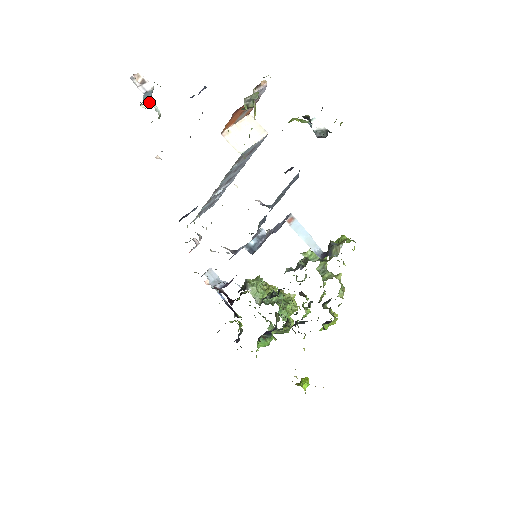
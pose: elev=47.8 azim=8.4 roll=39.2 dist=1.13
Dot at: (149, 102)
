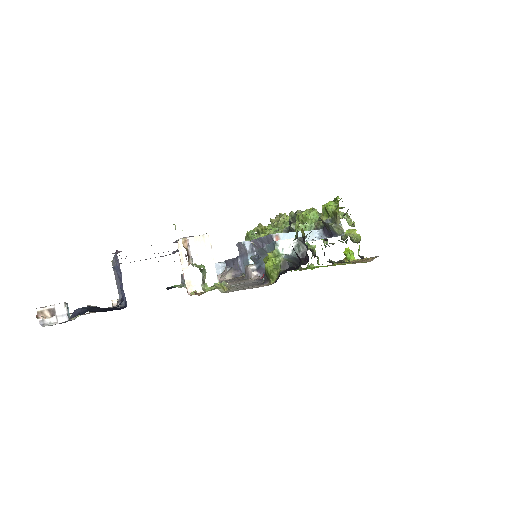
Dot at: occluded
